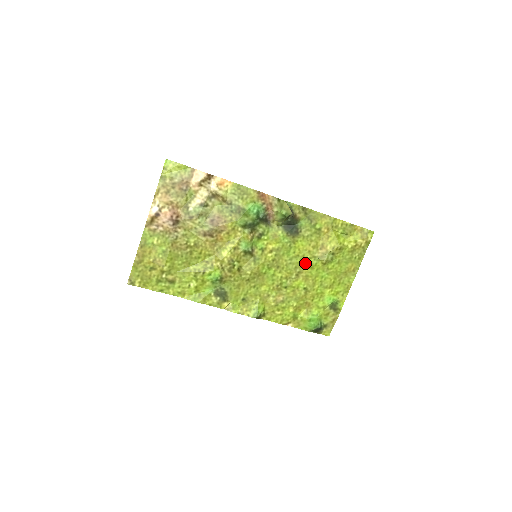
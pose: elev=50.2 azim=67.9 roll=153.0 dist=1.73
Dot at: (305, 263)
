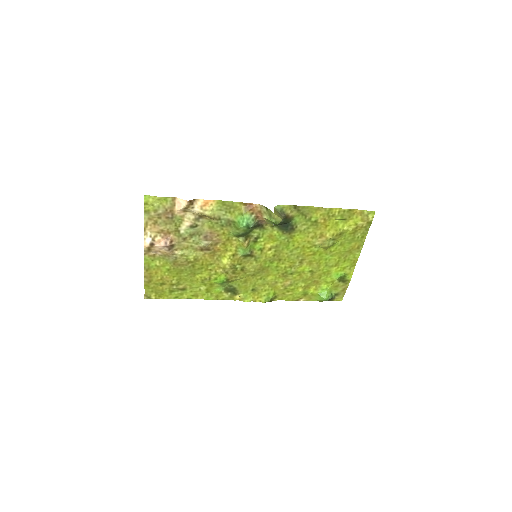
Dot at: (306, 252)
